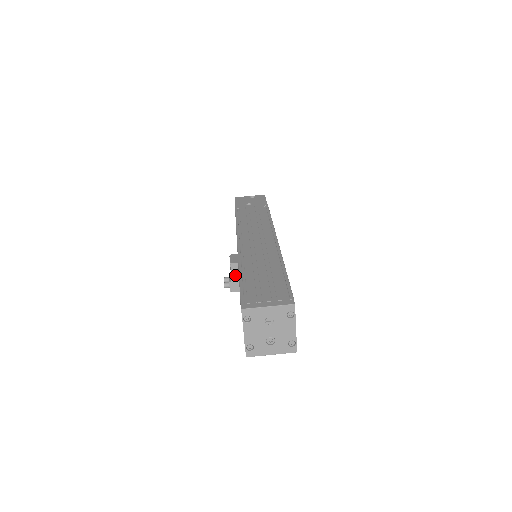
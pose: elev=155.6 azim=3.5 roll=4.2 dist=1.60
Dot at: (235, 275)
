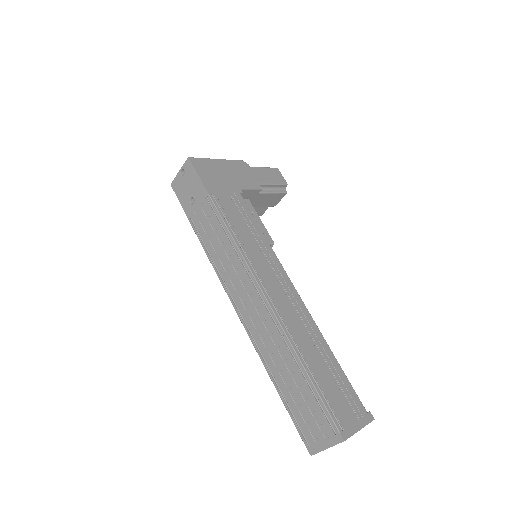
Dot at: occluded
